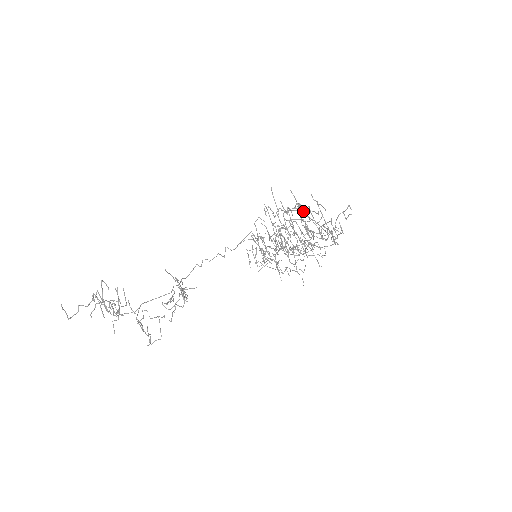
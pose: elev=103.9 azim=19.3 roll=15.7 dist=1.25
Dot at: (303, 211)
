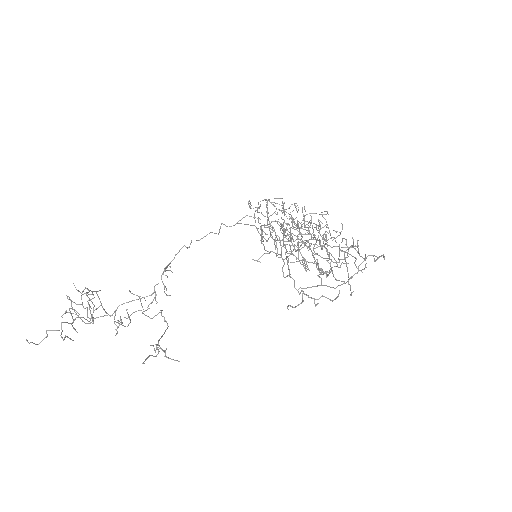
Dot at: (321, 283)
